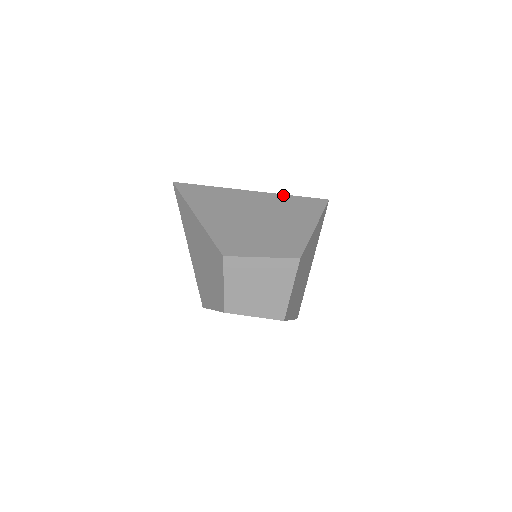
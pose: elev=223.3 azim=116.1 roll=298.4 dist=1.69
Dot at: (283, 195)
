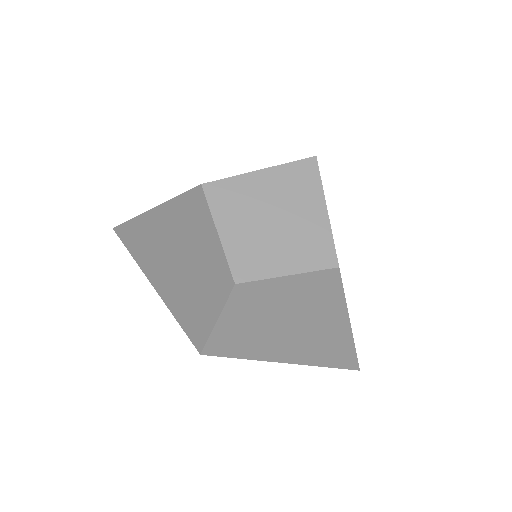
Dot at: occluded
